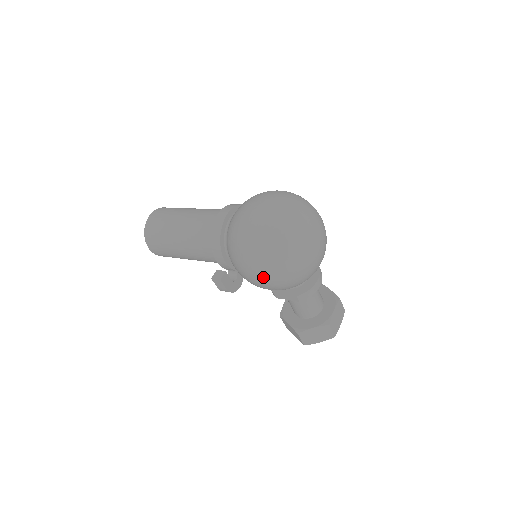
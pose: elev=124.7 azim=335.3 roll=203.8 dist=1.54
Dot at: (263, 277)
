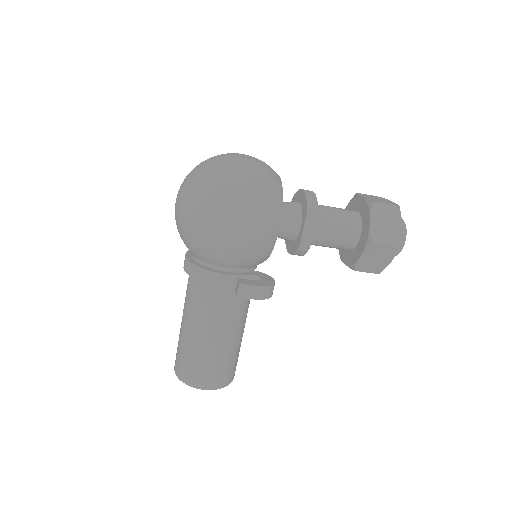
Dot at: (240, 216)
